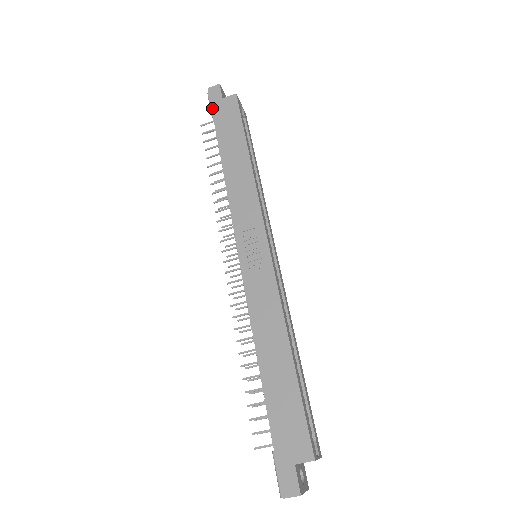
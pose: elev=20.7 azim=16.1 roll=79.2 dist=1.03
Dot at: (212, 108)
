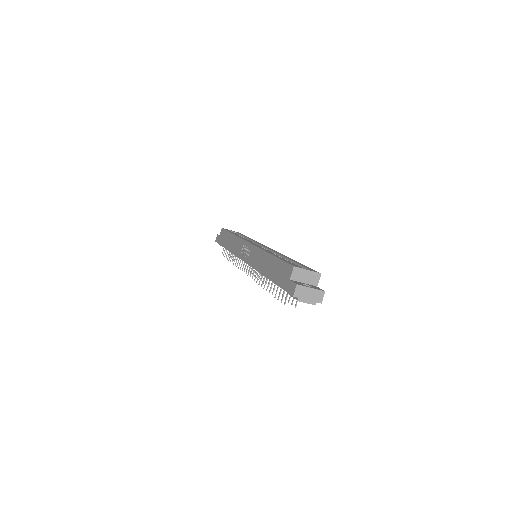
Dot at: (218, 243)
